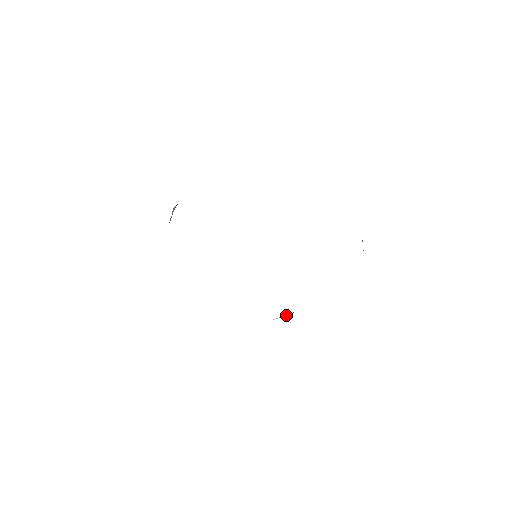
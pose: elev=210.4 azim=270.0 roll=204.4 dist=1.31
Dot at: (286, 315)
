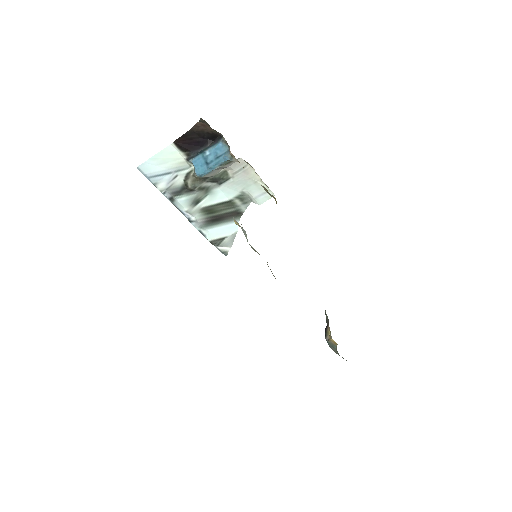
Dot at: occluded
